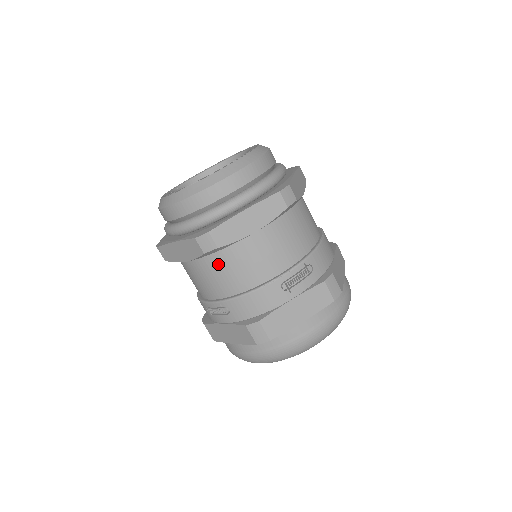
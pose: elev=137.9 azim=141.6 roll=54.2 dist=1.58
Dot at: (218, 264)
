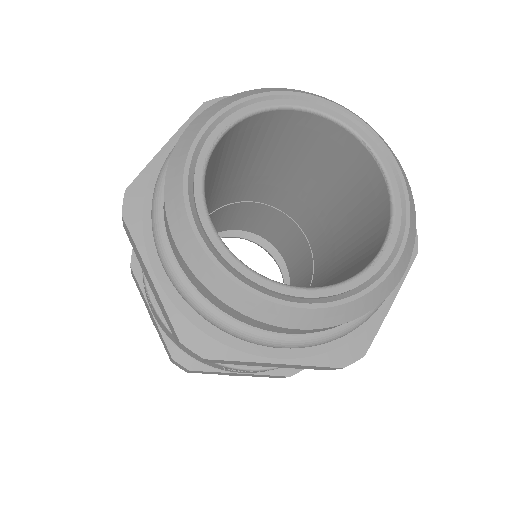
Dot at: occluded
